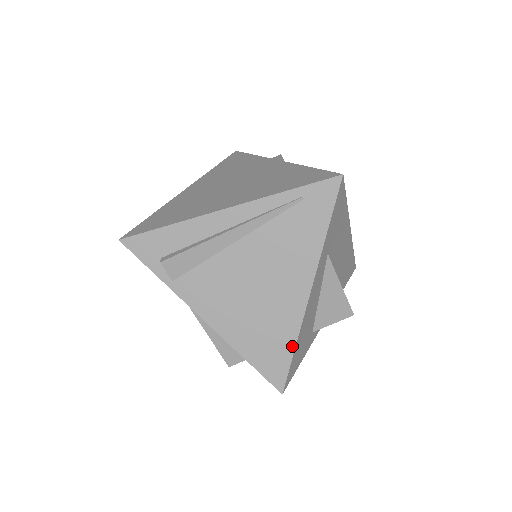
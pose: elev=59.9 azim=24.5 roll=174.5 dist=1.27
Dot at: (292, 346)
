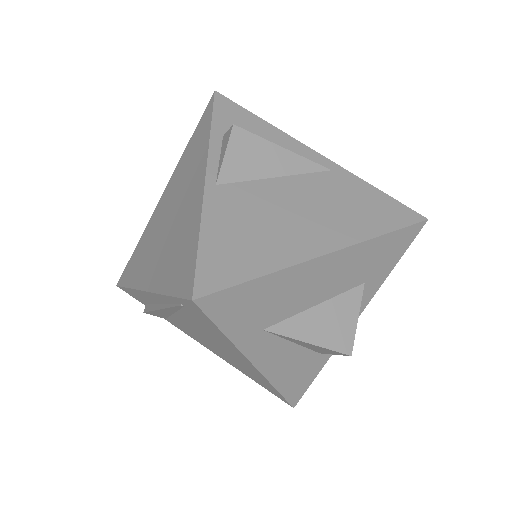
Dot at: (274, 389)
